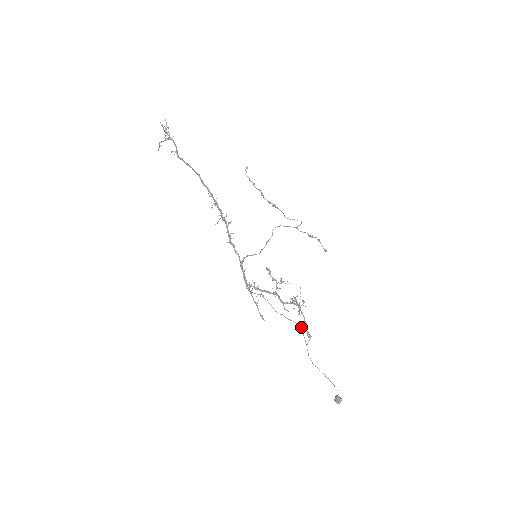
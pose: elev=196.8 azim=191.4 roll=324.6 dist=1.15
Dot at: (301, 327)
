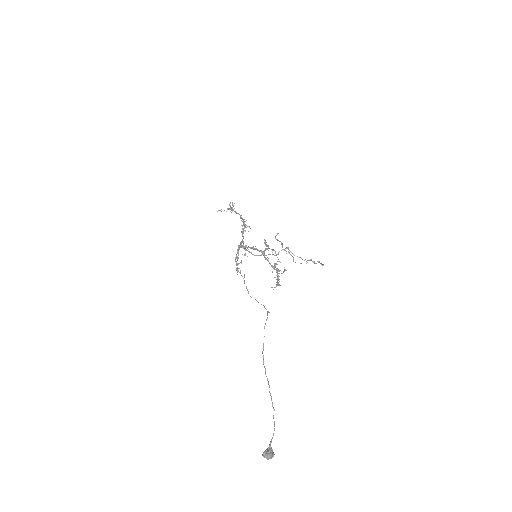
Dot at: occluded
